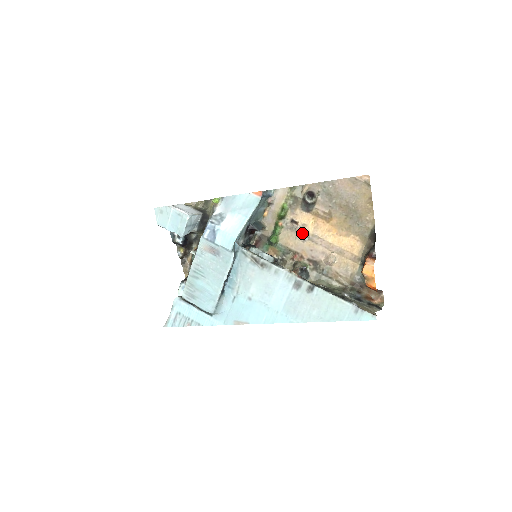
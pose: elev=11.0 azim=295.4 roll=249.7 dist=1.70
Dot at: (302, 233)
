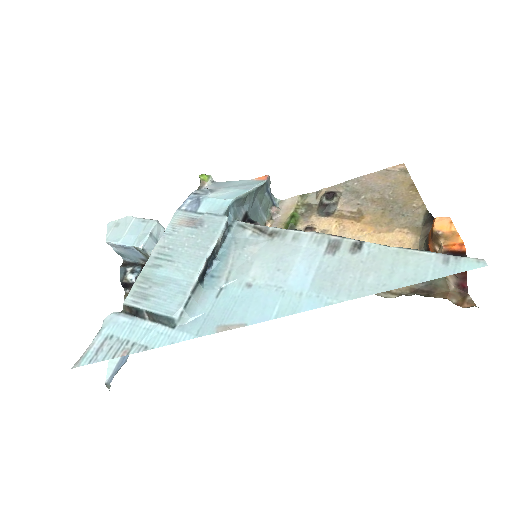
Dot at: occluded
